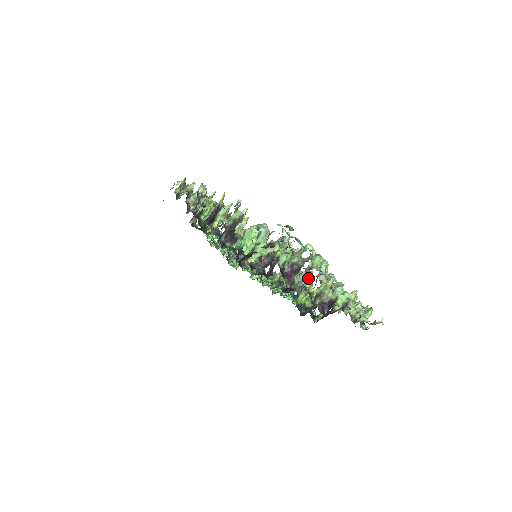
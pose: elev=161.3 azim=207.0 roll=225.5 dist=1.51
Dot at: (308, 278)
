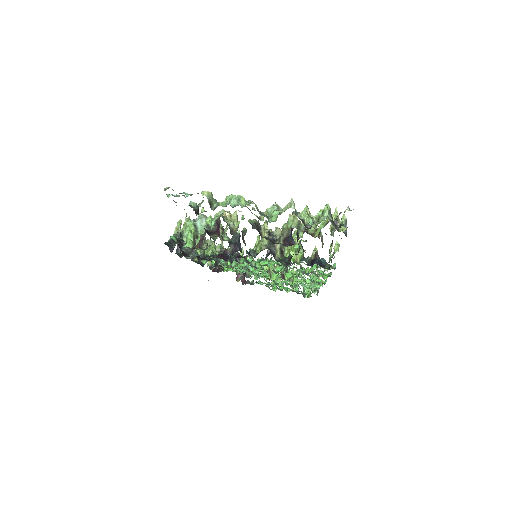
Dot at: (265, 229)
